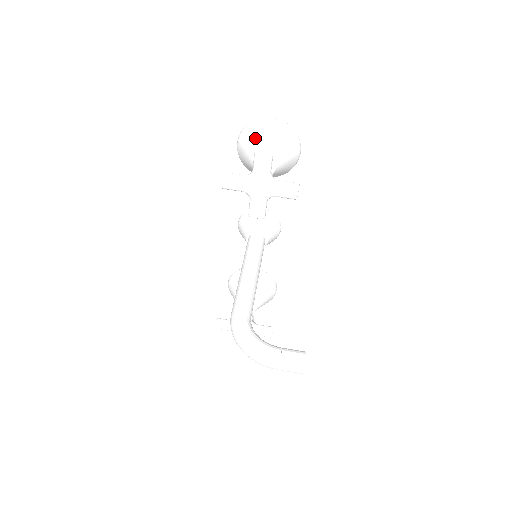
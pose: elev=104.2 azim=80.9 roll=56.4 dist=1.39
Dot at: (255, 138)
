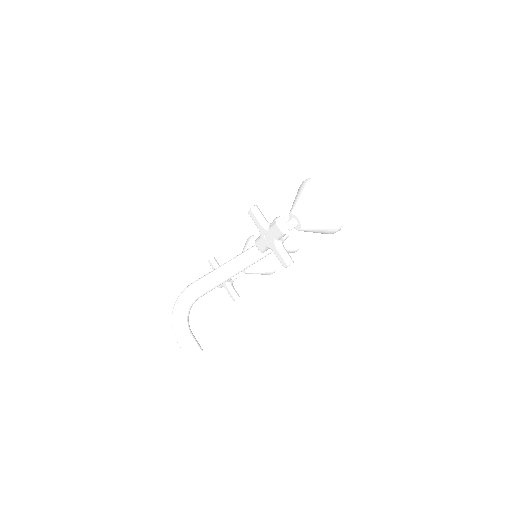
Dot at: (309, 197)
